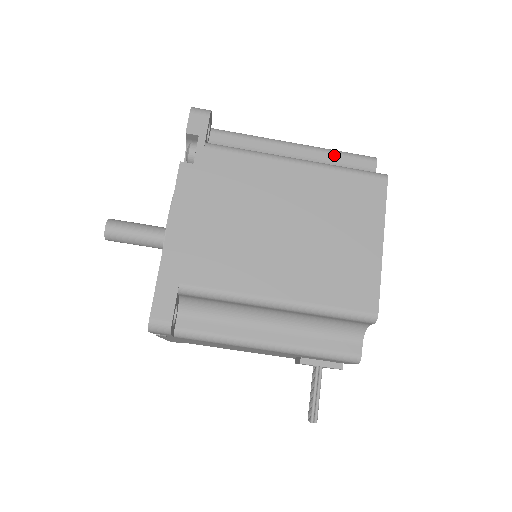
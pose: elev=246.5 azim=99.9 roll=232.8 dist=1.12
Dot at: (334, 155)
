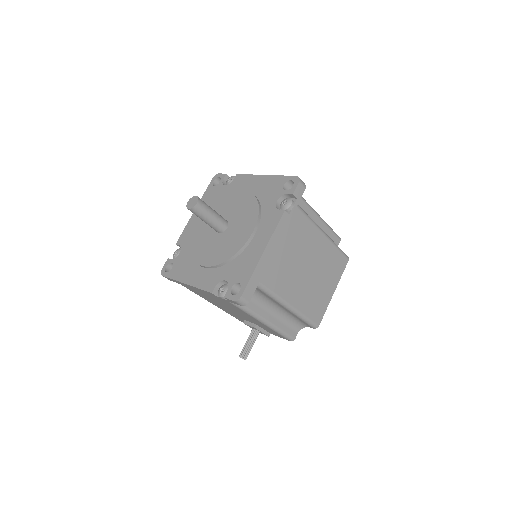
Dot at: (328, 229)
